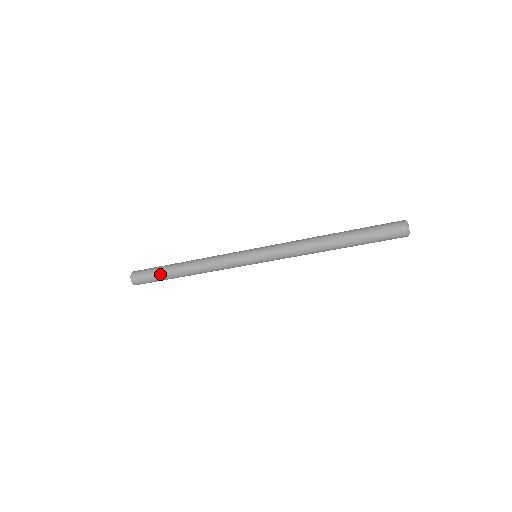
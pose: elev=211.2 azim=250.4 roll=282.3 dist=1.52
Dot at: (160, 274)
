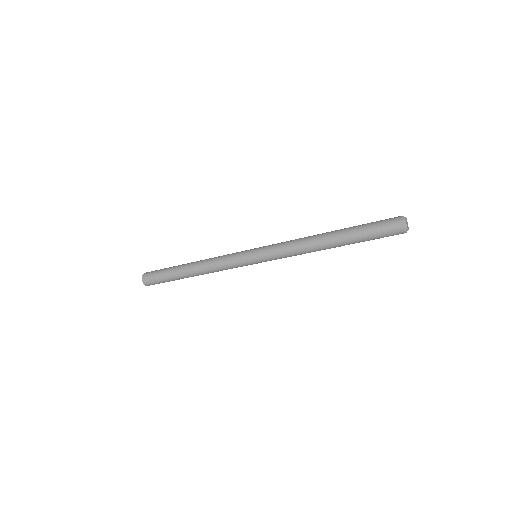
Dot at: (171, 280)
